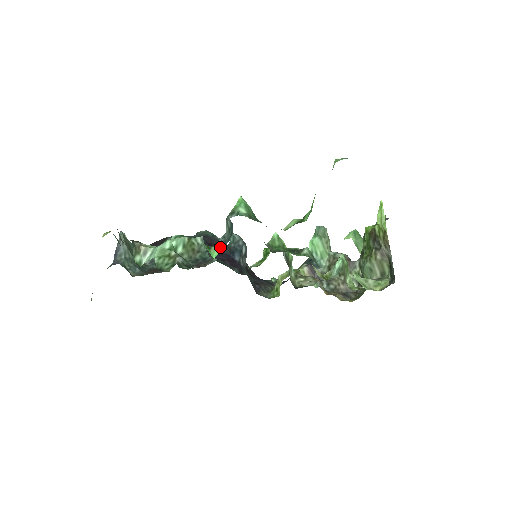
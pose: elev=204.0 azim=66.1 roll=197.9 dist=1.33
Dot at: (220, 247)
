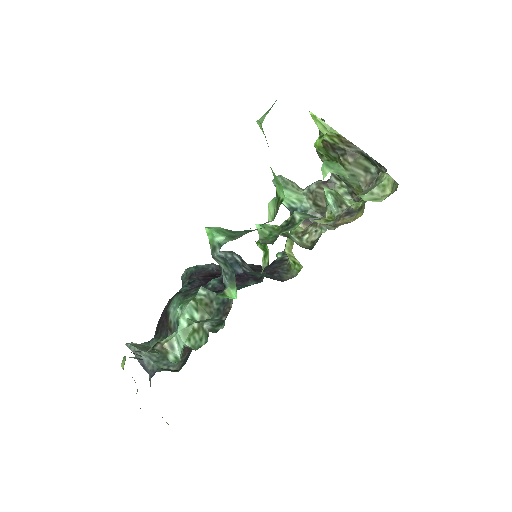
Dot at: (232, 285)
